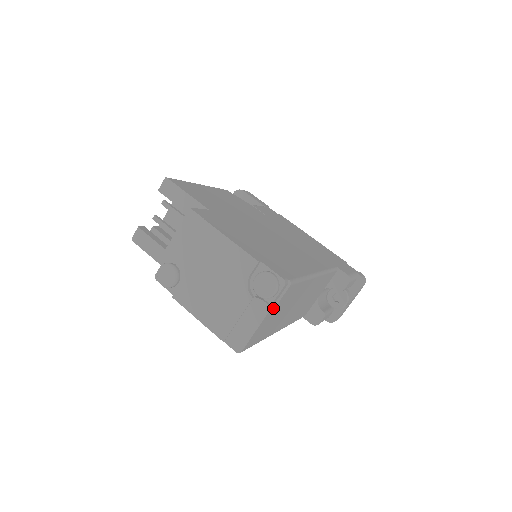
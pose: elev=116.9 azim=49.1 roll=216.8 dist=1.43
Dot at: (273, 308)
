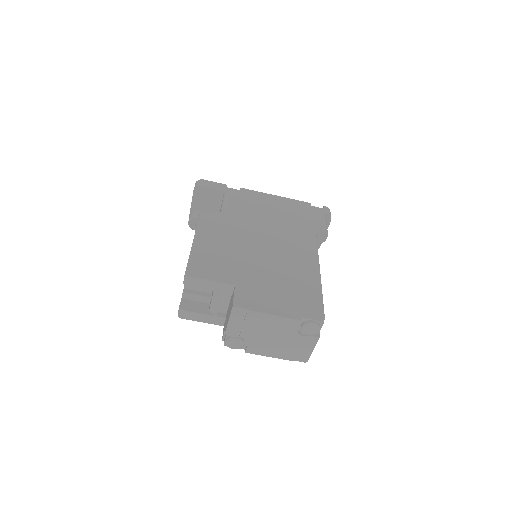
Dot at: (319, 334)
